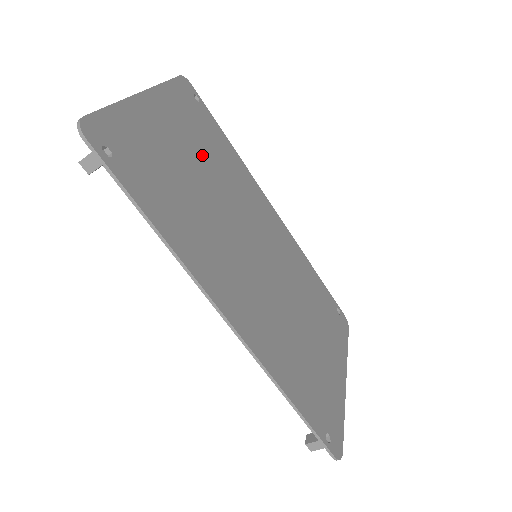
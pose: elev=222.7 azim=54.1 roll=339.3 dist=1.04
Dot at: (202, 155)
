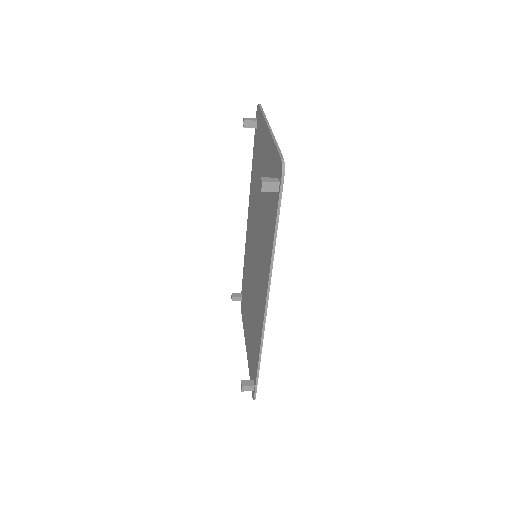
Dot at: occluded
